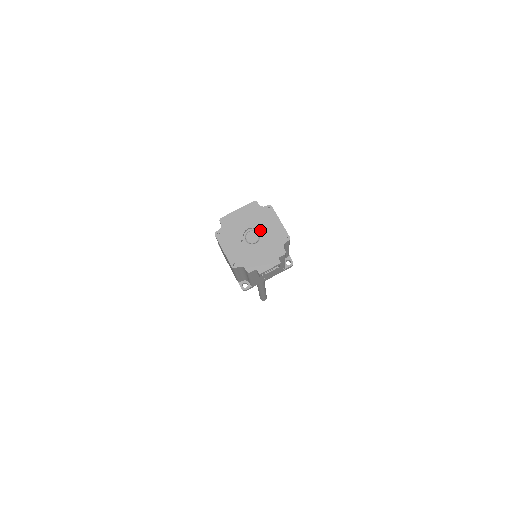
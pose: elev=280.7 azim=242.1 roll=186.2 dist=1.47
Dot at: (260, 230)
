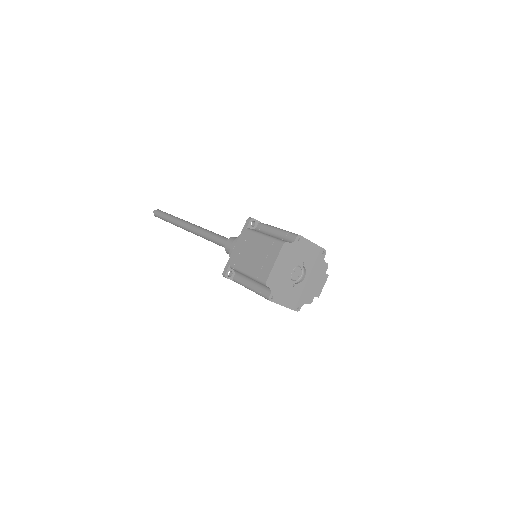
Dot at: (302, 264)
